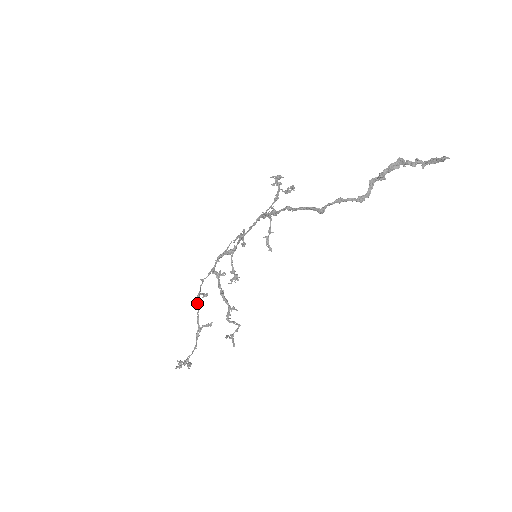
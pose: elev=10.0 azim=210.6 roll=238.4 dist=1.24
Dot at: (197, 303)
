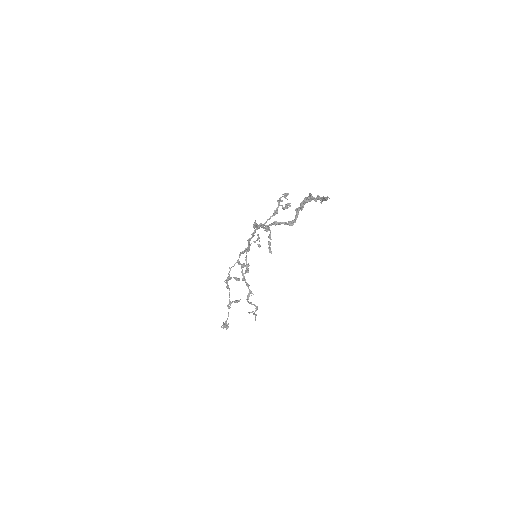
Dot at: (227, 284)
